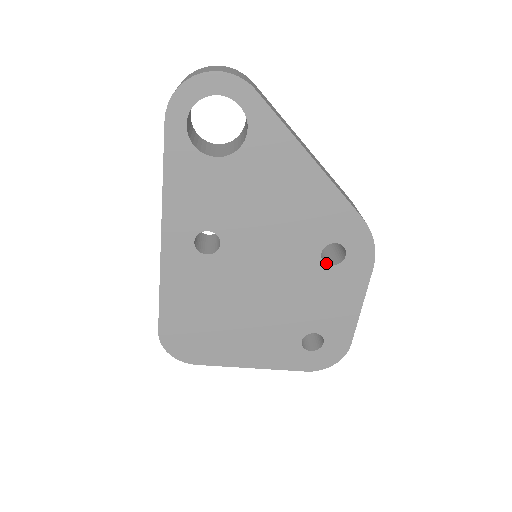
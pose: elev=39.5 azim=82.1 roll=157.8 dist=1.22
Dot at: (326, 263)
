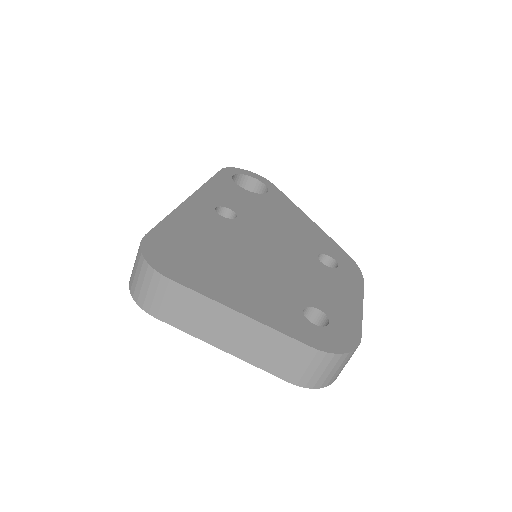
Dot at: (322, 265)
